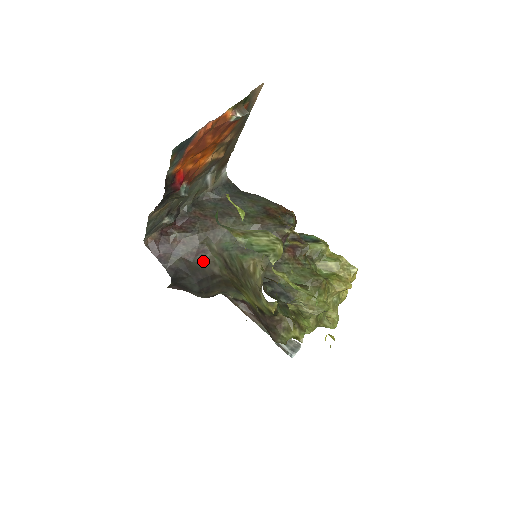
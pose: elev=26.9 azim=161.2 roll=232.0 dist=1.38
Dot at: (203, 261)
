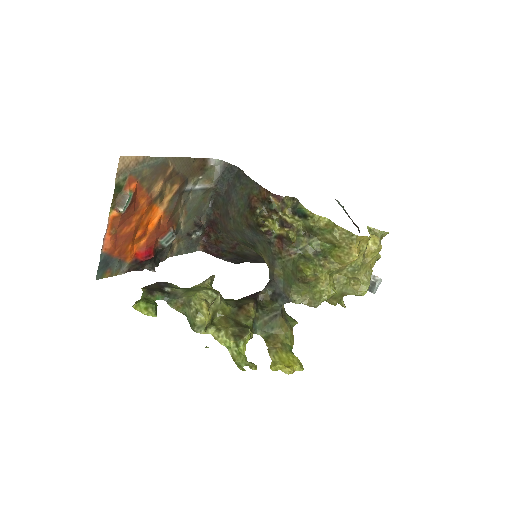
Dot at: (243, 250)
